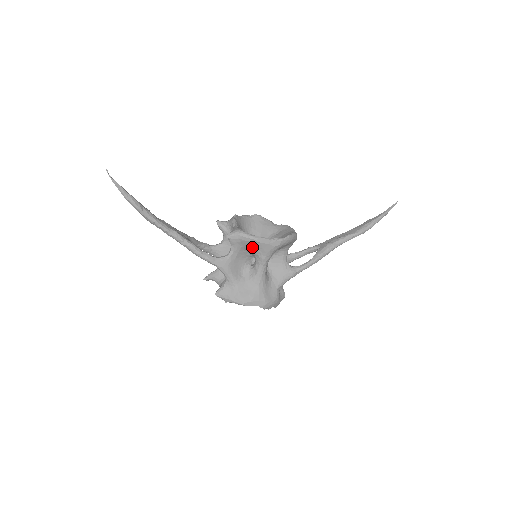
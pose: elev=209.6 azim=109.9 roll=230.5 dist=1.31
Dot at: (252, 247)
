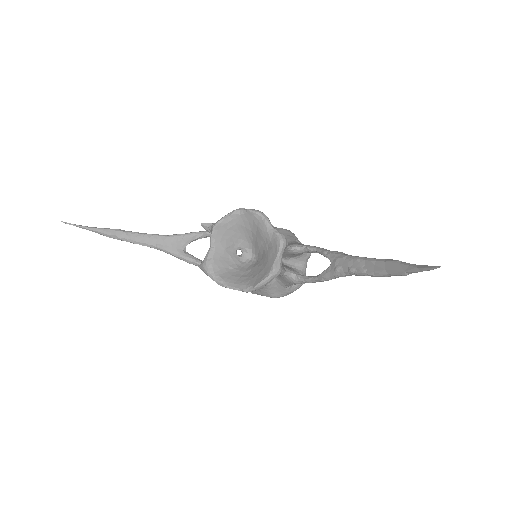
Dot at: occluded
